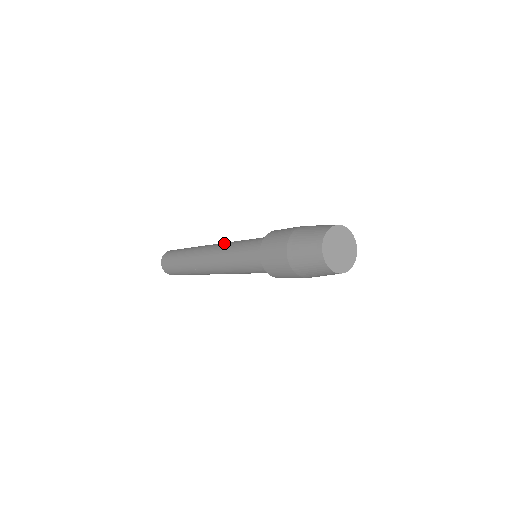
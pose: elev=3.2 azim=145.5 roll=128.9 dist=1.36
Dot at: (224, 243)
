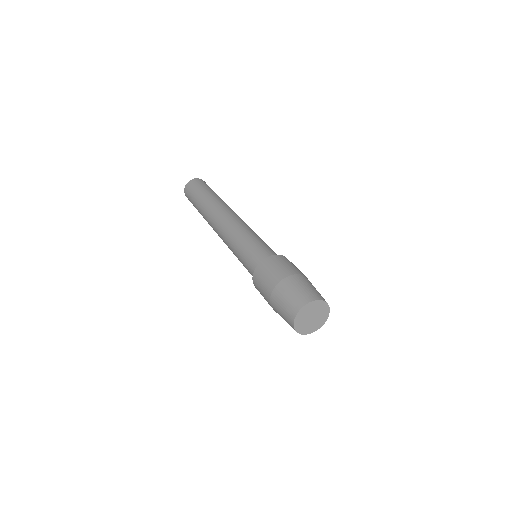
Dot at: (231, 226)
